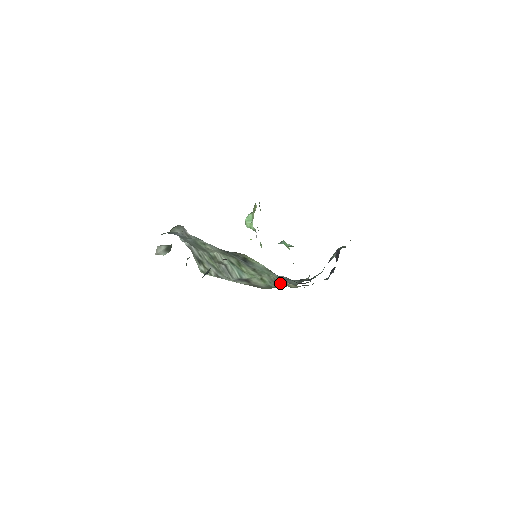
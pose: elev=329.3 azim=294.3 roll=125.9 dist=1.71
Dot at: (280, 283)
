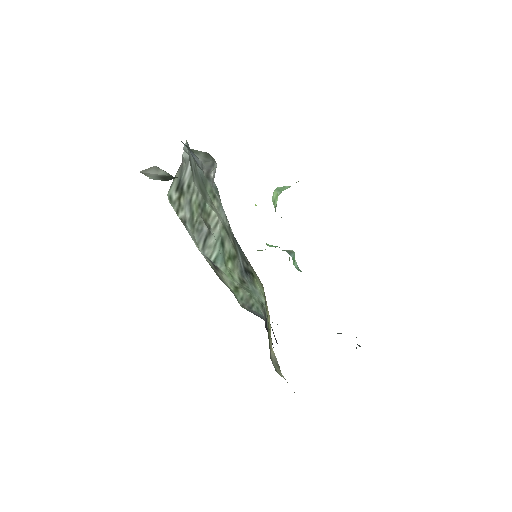
Dot at: (252, 310)
